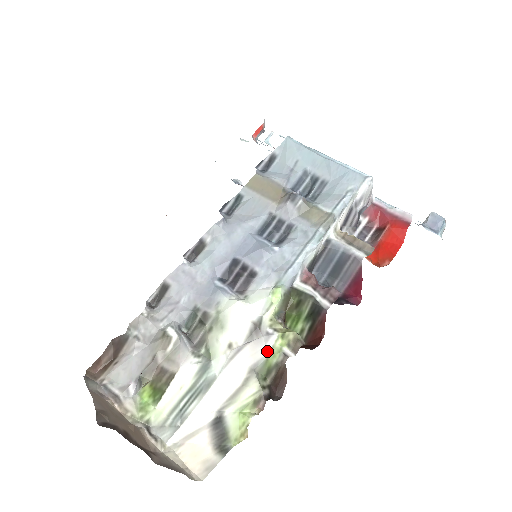
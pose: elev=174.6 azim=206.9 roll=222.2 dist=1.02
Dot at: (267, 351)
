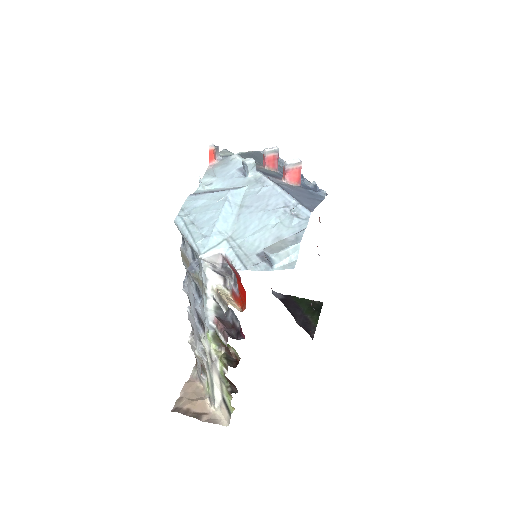
Dot at: (219, 369)
